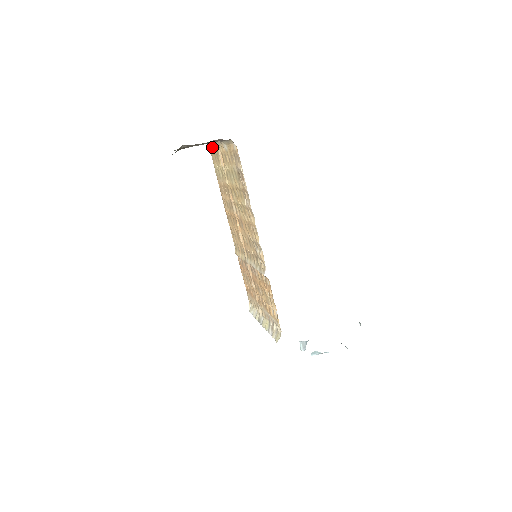
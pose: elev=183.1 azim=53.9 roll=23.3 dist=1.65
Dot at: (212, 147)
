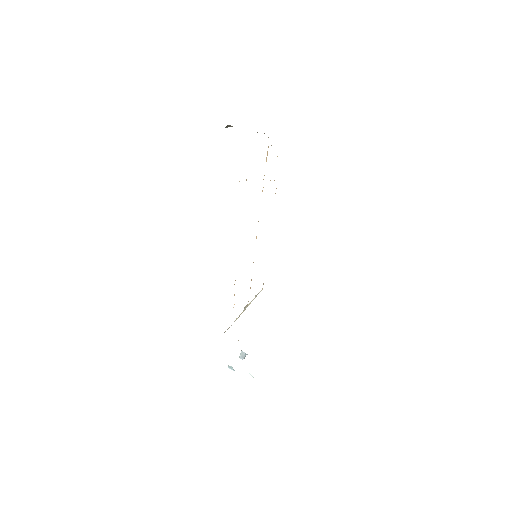
Dot at: occluded
